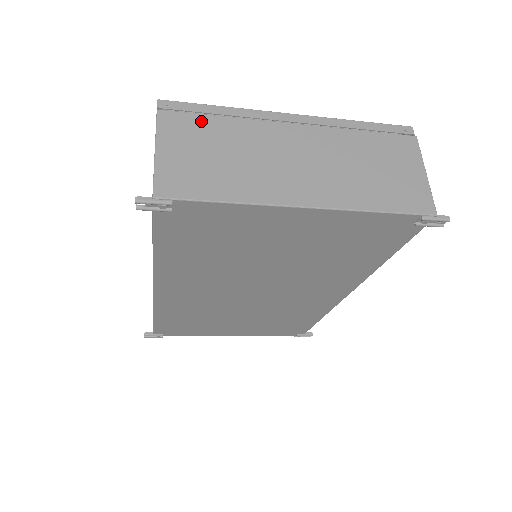
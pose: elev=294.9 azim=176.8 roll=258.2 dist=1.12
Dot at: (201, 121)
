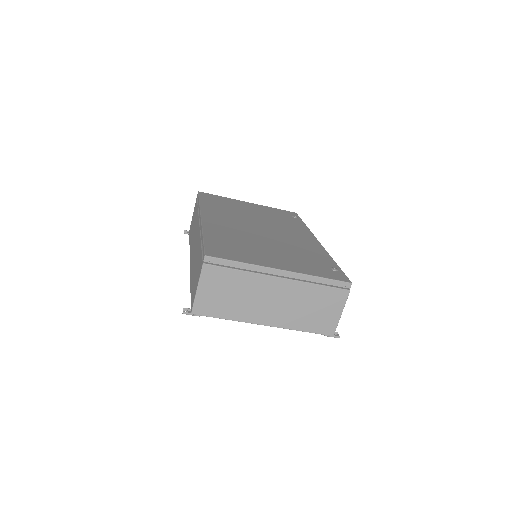
Dot at: (226, 273)
